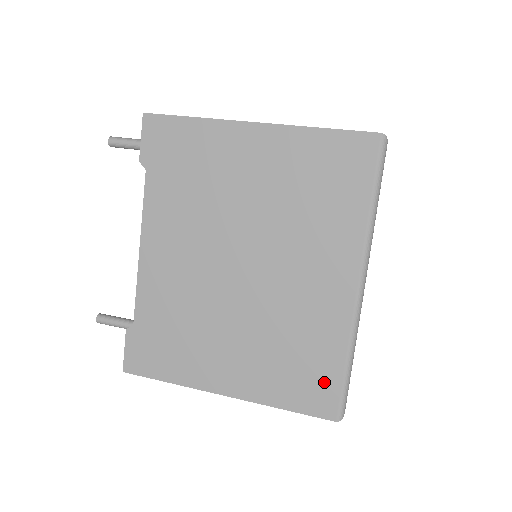
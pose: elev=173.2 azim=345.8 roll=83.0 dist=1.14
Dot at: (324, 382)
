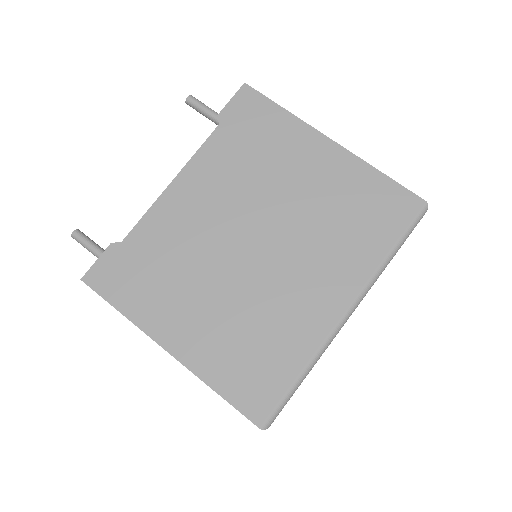
Dot at: (269, 384)
